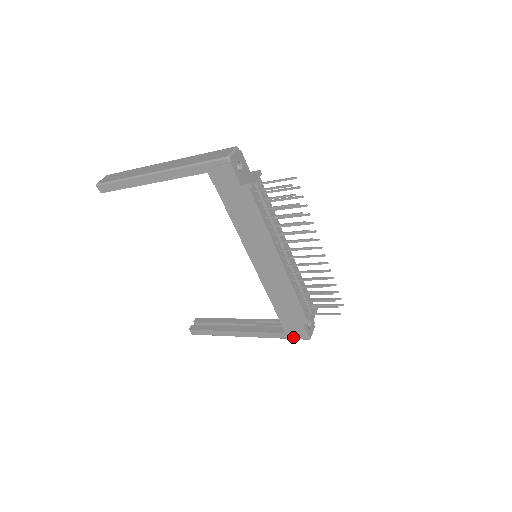
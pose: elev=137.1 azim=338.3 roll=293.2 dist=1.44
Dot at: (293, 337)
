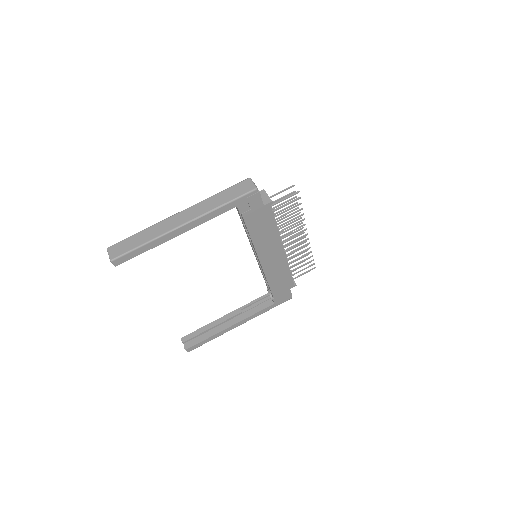
Dot at: (280, 303)
